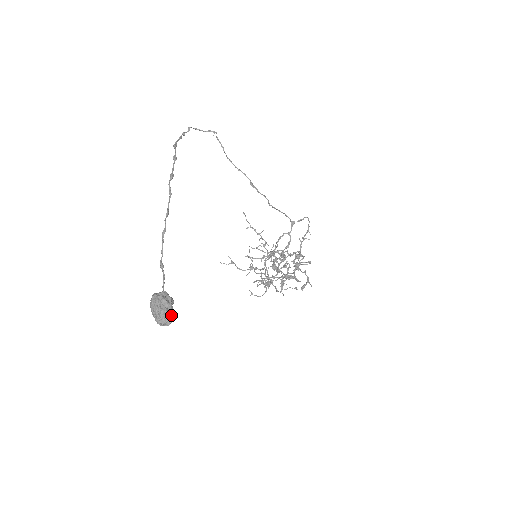
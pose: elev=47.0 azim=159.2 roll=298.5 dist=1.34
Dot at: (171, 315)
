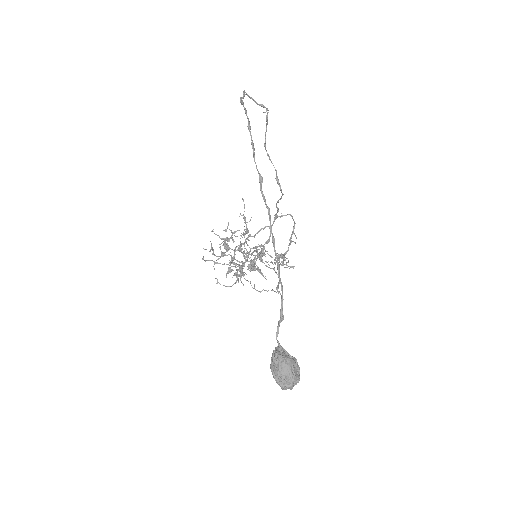
Dot at: (297, 379)
